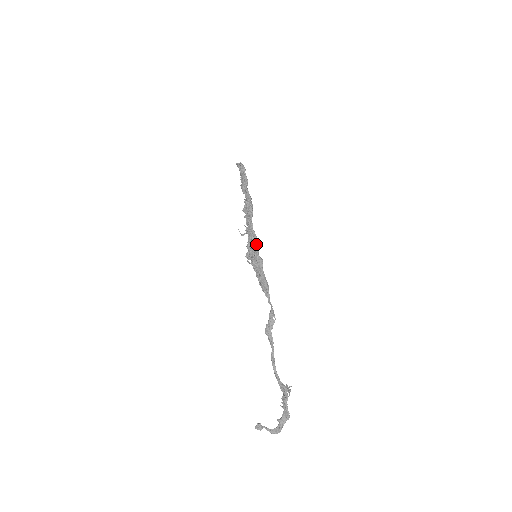
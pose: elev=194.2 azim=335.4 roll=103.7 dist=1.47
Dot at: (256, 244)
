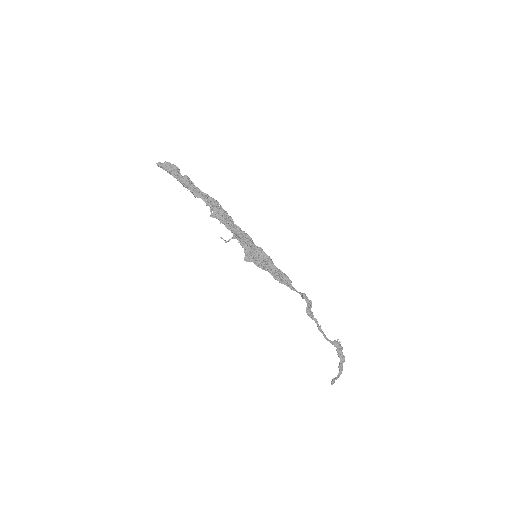
Dot at: occluded
